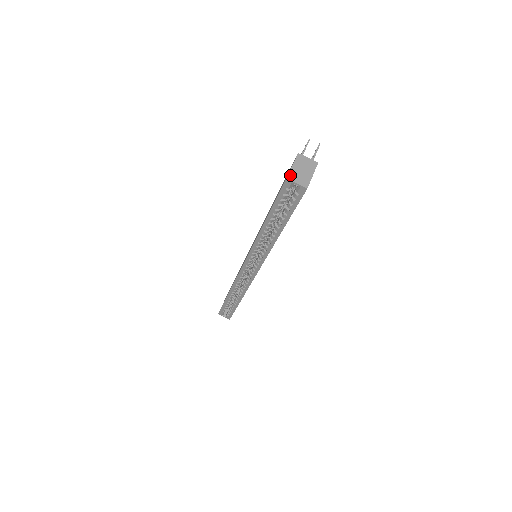
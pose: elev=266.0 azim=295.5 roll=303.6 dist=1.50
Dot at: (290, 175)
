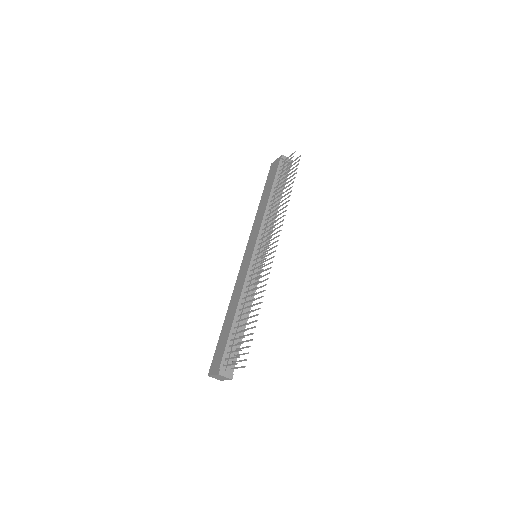
Dot at: (210, 376)
